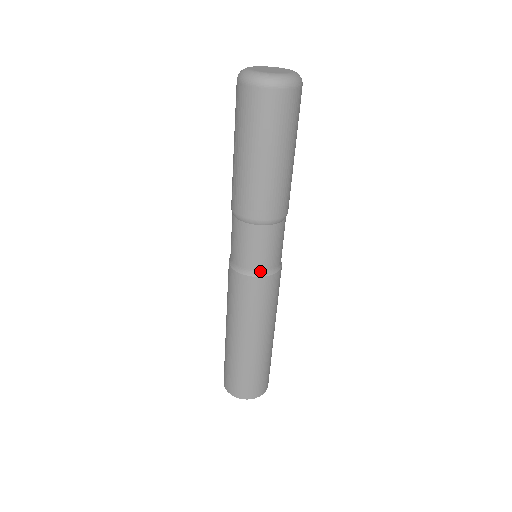
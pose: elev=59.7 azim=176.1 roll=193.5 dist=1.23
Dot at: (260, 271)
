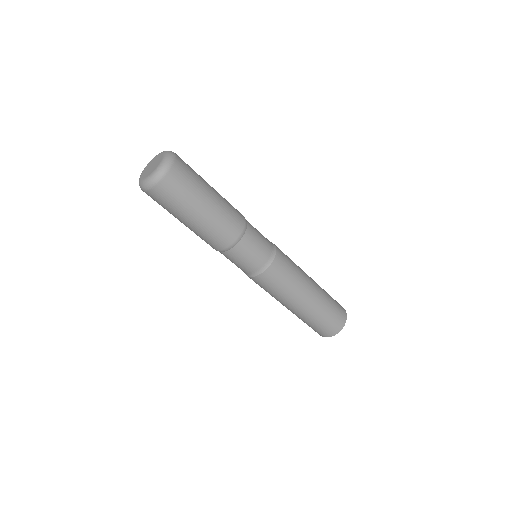
Dot at: (255, 272)
